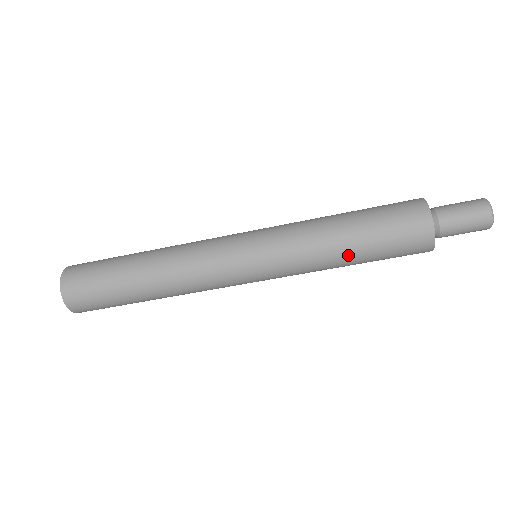
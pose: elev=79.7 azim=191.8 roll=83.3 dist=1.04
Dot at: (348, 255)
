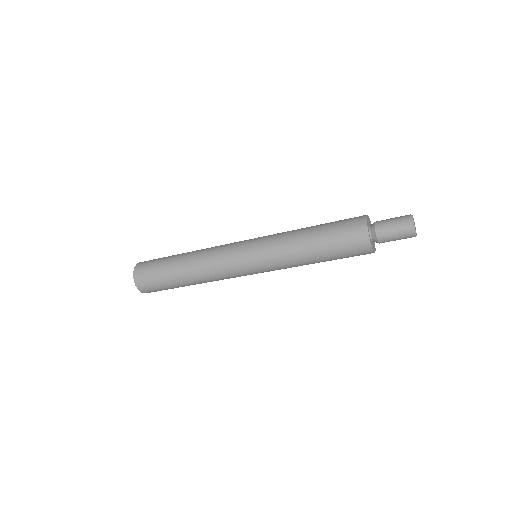
Dot at: (312, 254)
